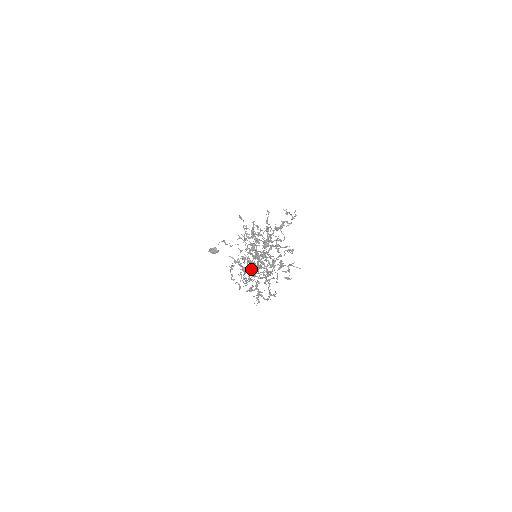
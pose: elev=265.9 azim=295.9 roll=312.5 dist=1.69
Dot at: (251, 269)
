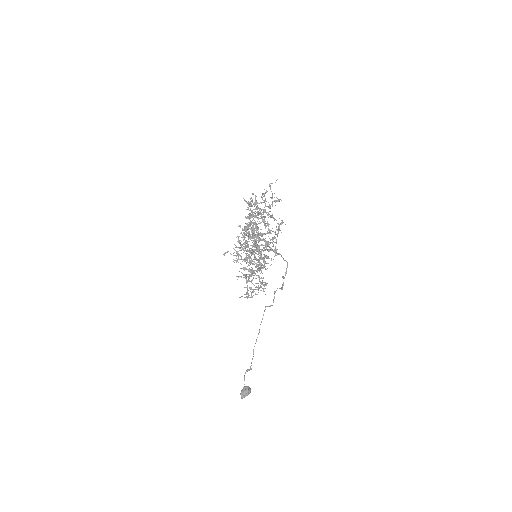
Dot at: occluded
